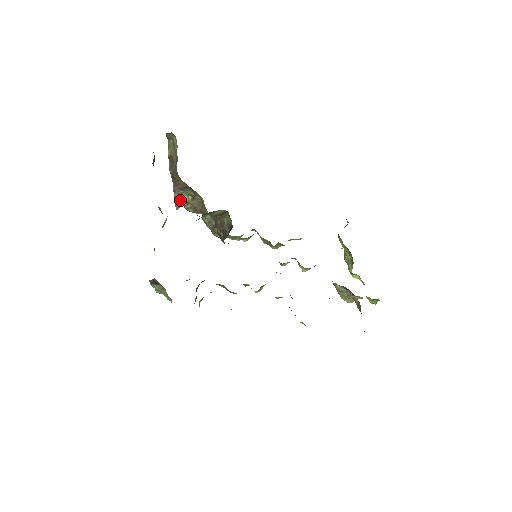
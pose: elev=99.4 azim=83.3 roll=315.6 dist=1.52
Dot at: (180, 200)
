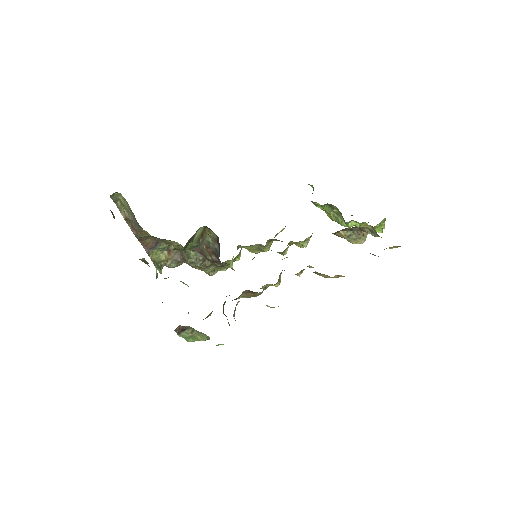
Dot at: (158, 261)
